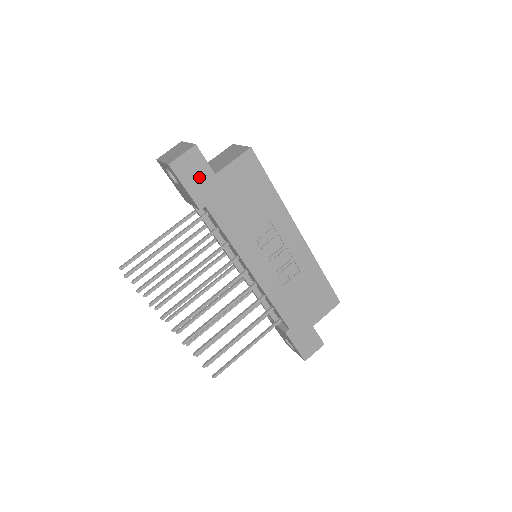
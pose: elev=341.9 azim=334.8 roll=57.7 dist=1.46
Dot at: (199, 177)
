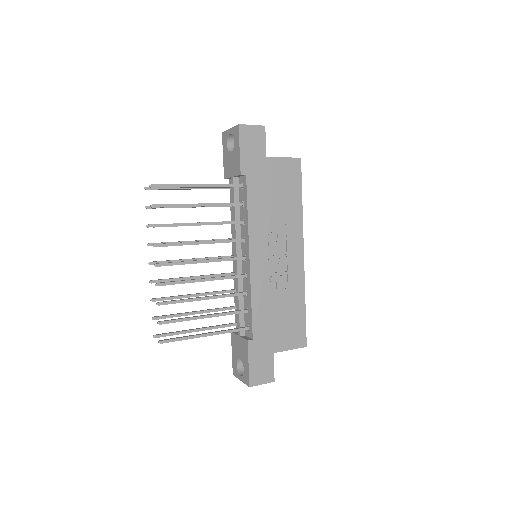
Dot at: (254, 150)
